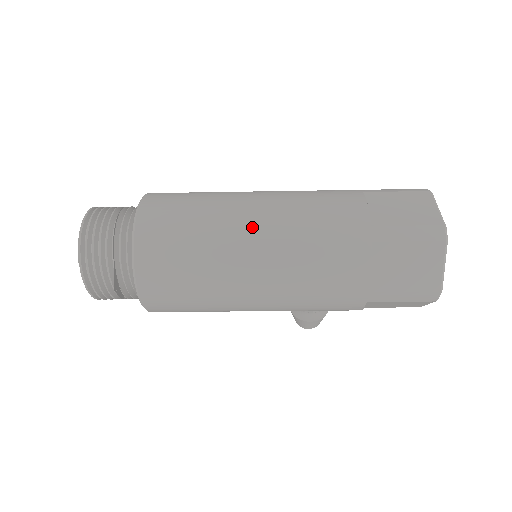
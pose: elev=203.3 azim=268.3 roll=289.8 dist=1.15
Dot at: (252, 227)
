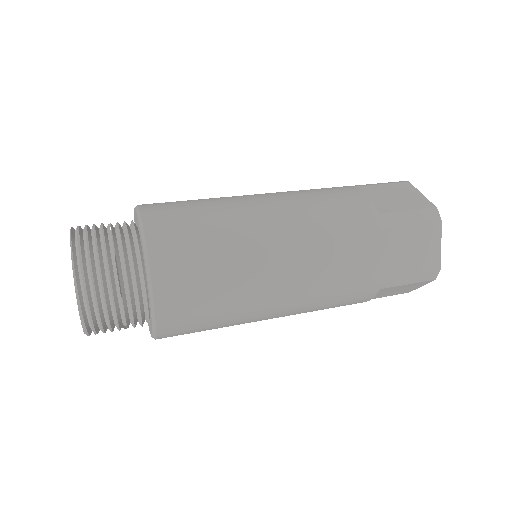
Dot at: (279, 295)
